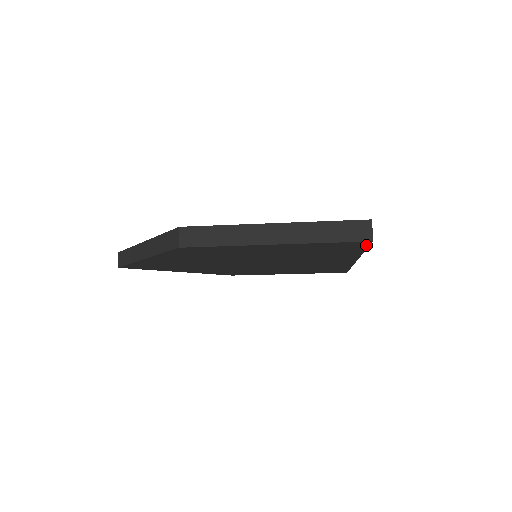
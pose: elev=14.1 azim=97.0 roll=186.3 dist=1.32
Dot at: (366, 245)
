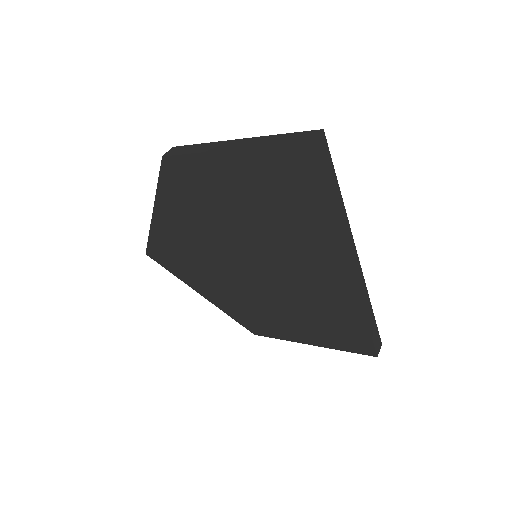
Dot at: (318, 164)
